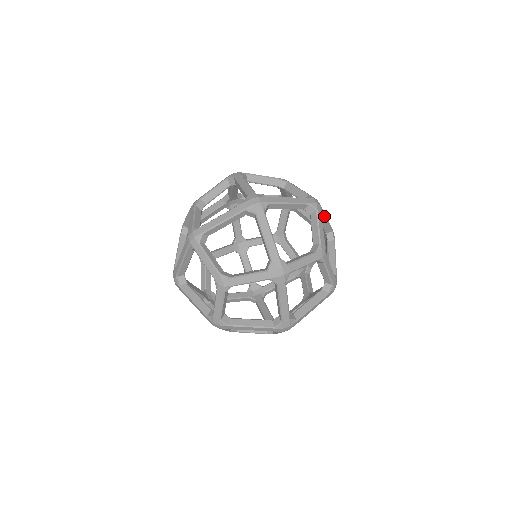
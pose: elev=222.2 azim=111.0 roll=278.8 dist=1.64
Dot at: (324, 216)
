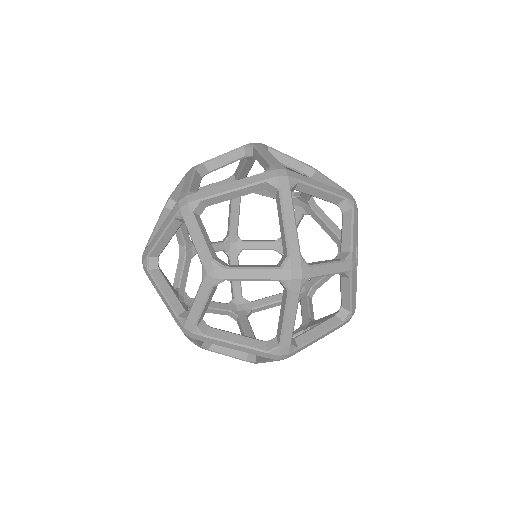
Dot at: occluded
